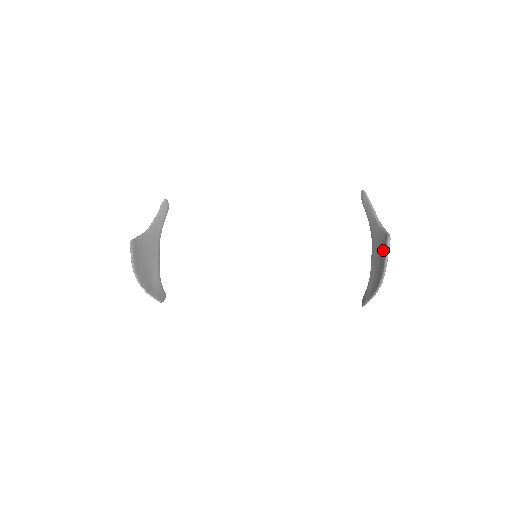
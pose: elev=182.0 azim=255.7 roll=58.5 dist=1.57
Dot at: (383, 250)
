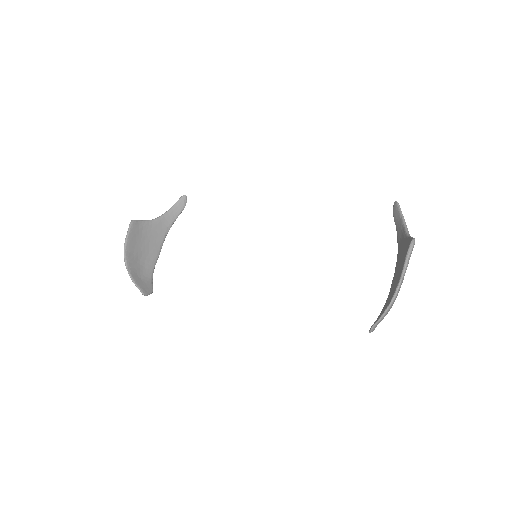
Dot at: (404, 258)
